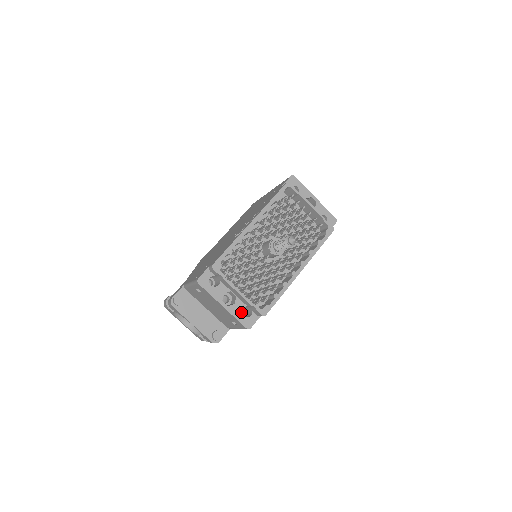
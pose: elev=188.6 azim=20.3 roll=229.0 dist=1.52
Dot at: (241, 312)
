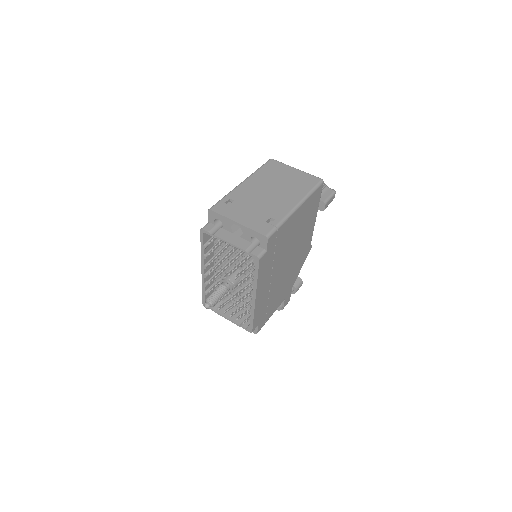
Dot at: occluded
